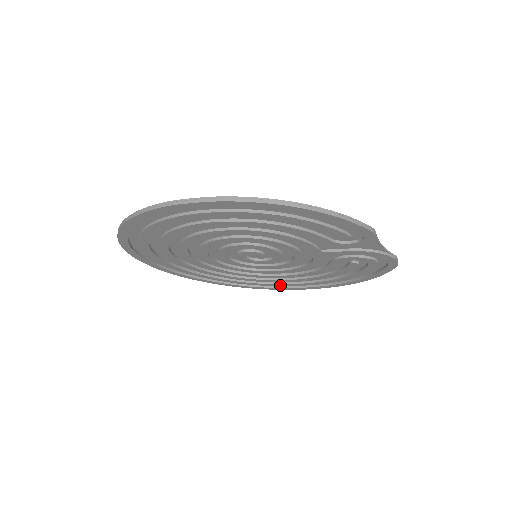
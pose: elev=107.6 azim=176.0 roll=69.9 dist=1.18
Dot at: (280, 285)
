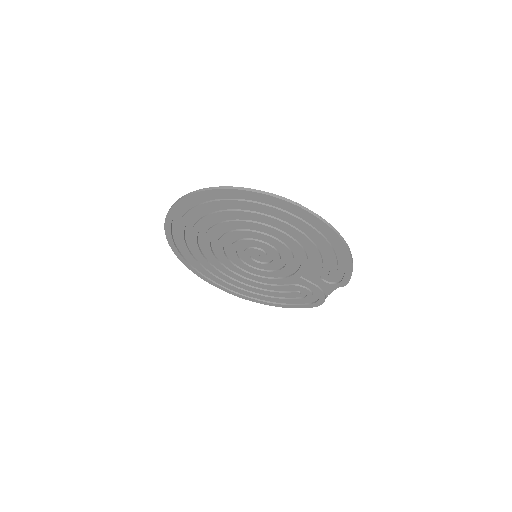
Dot at: (218, 280)
